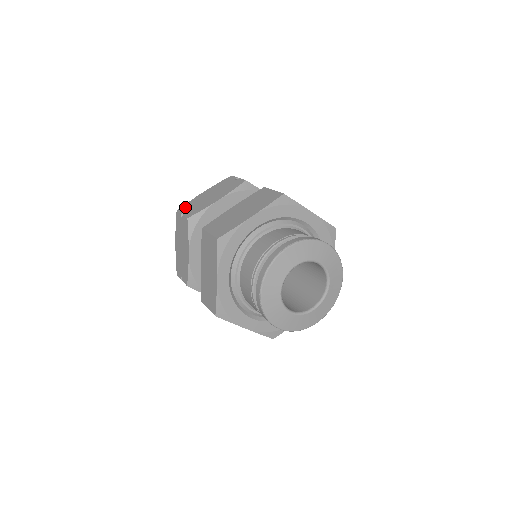
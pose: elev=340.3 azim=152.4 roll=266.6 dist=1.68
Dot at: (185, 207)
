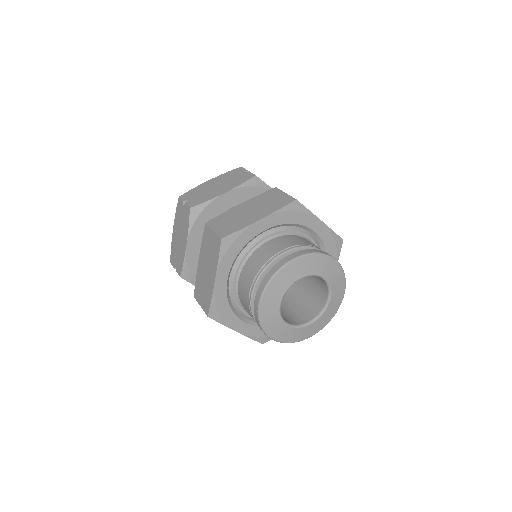
Dot at: (188, 194)
